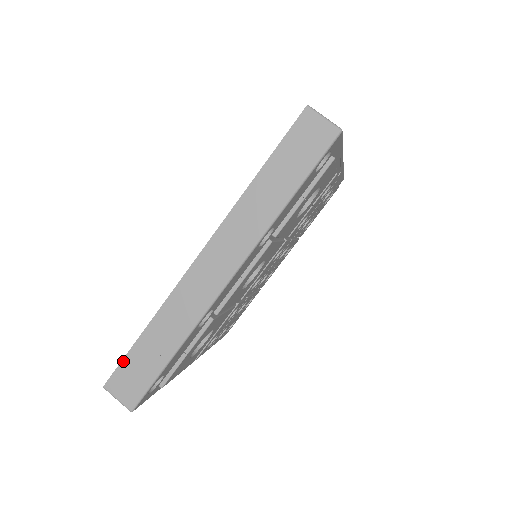
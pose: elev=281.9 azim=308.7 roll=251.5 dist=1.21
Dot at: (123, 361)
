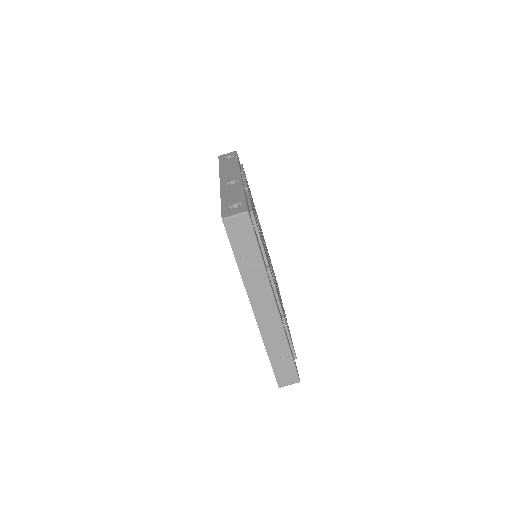
Dot at: (275, 373)
